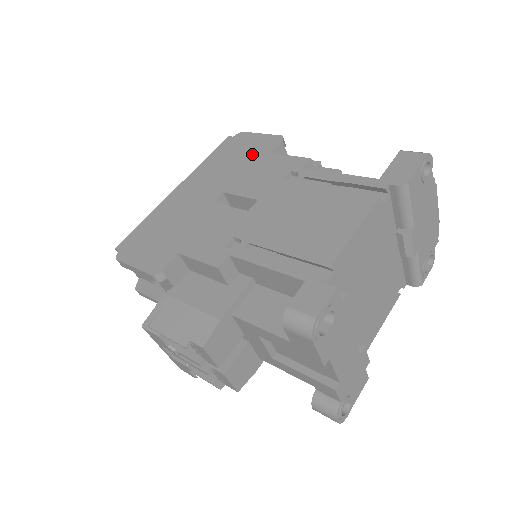
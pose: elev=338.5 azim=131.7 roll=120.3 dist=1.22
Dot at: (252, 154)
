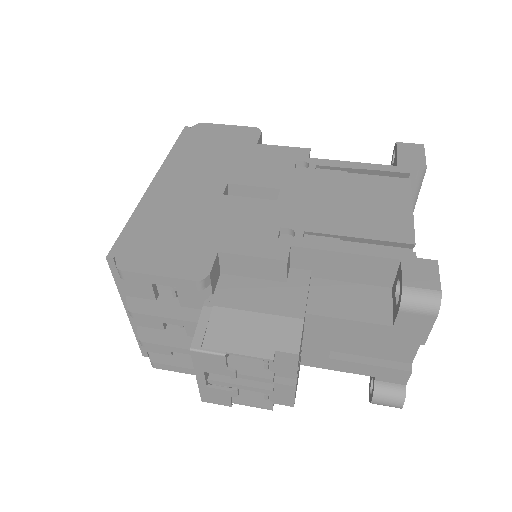
Dot at: (234, 145)
